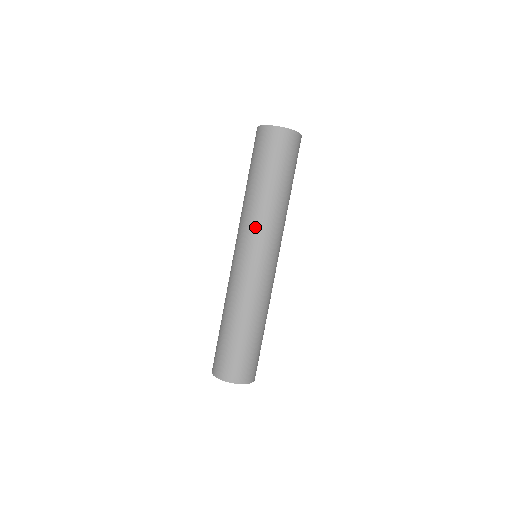
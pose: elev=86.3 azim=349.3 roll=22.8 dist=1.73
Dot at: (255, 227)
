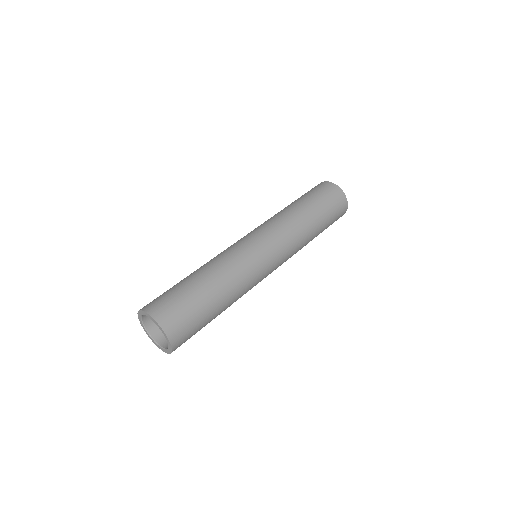
Dot at: occluded
